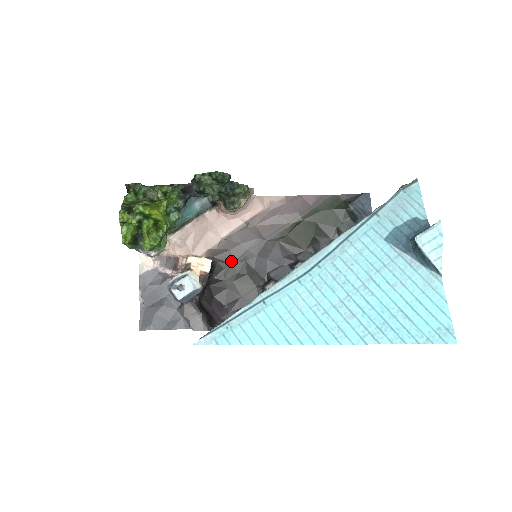
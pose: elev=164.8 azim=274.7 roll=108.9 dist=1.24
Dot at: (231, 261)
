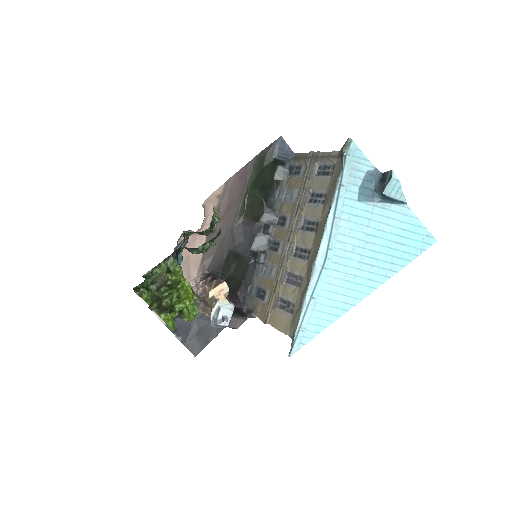
Dot at: (220, 261)
